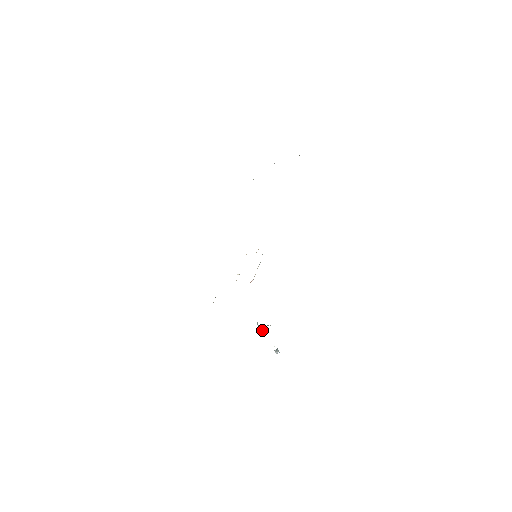
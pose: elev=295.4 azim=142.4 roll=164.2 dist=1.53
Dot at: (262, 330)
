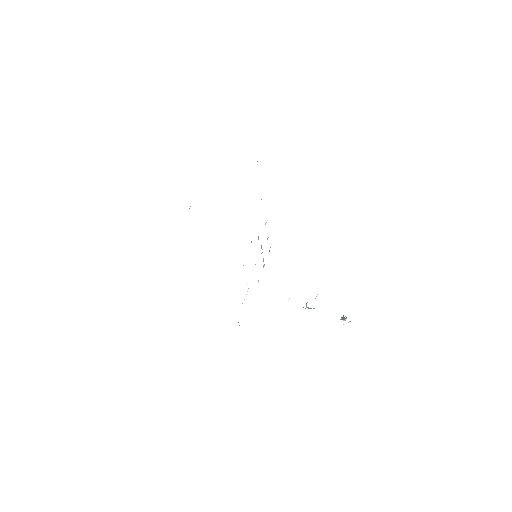
Dot at: occluded
